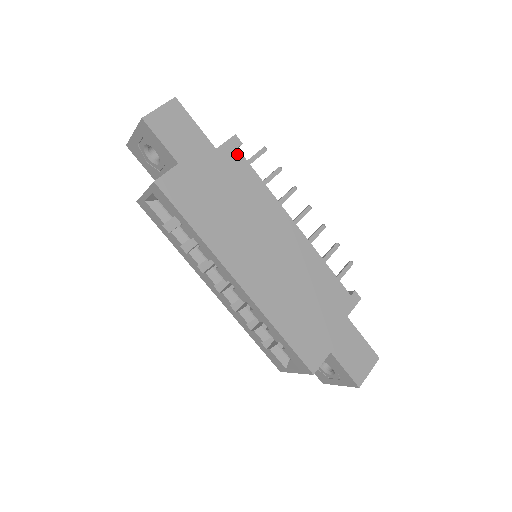
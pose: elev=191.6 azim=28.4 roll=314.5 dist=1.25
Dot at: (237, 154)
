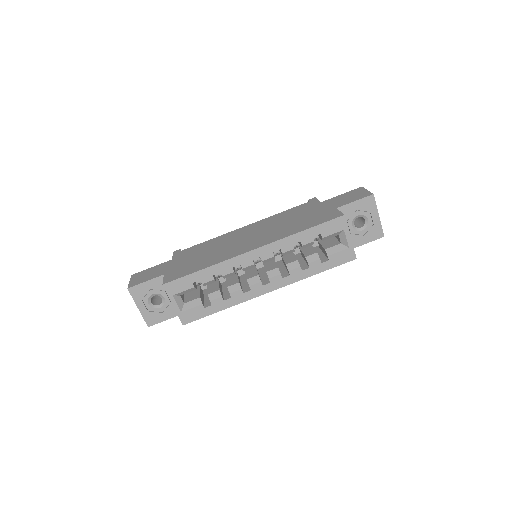
Dot at: (183, 251)
